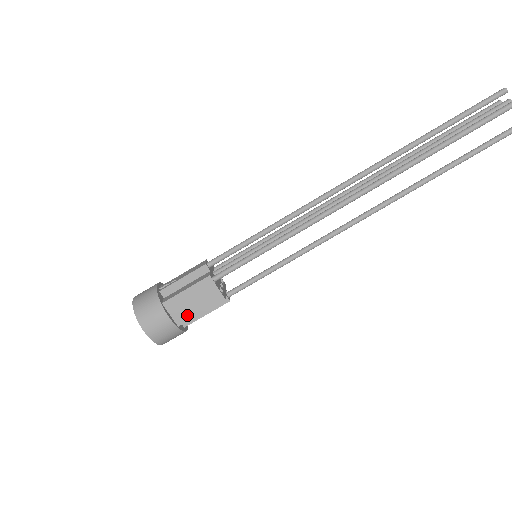
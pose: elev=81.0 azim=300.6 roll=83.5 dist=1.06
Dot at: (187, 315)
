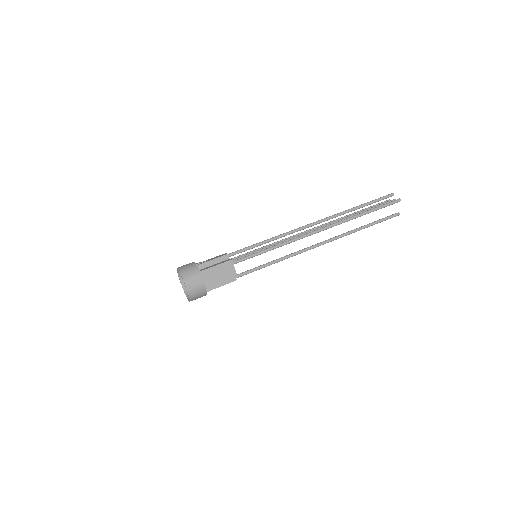
Dot at: (213, 282)
